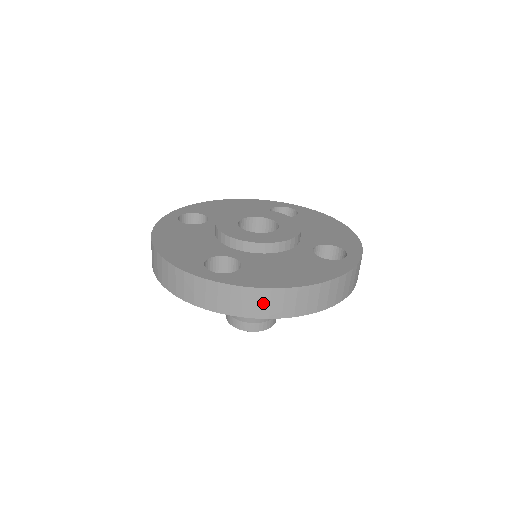
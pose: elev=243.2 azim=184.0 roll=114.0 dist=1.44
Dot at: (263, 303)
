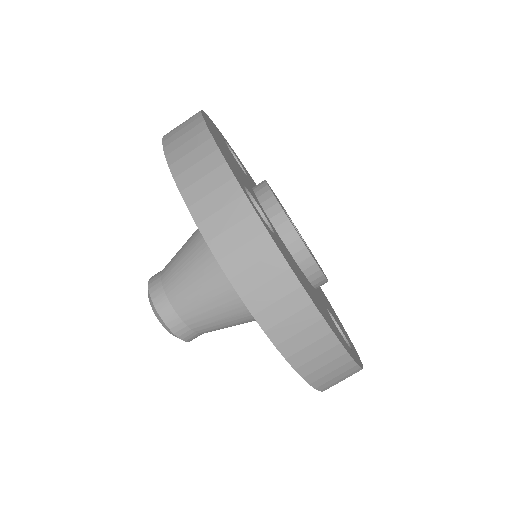
Dot at: (272, 291)
